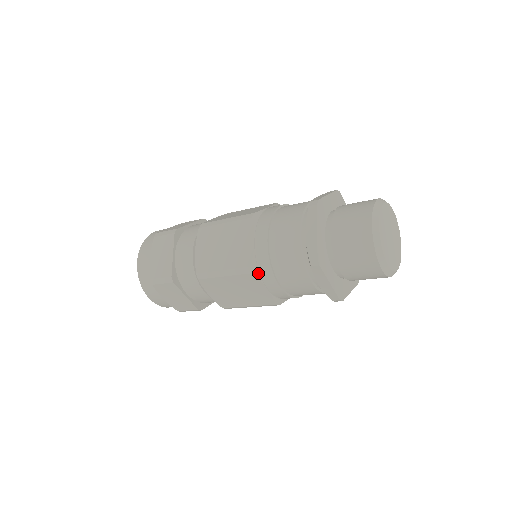
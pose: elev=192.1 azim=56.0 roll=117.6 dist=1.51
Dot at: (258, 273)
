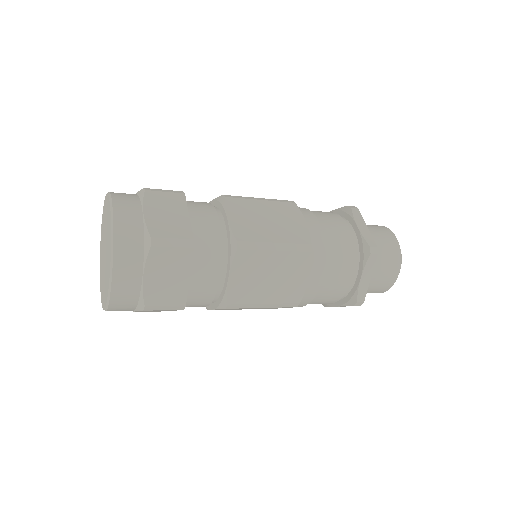
Dot at: (312, 255)
